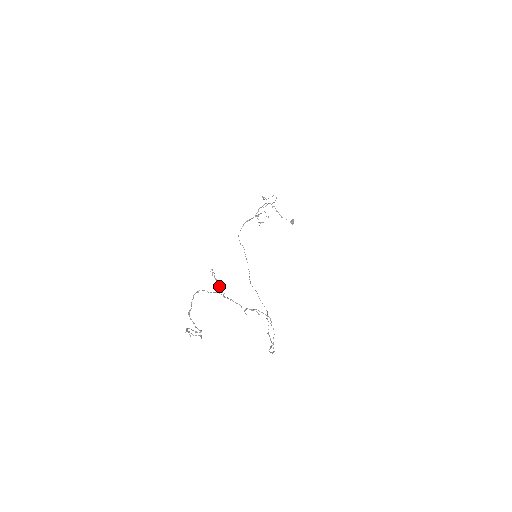
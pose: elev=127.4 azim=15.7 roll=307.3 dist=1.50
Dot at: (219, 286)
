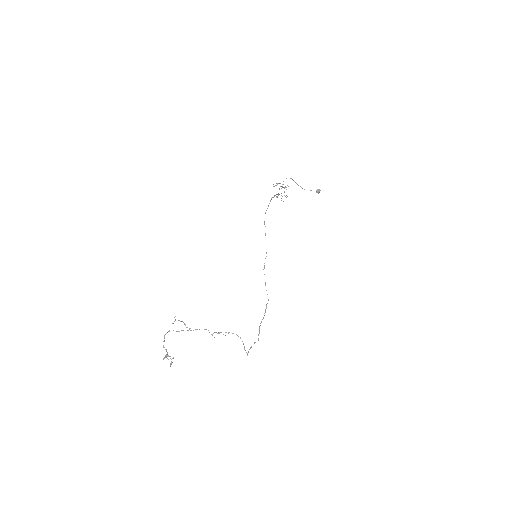
Dot at: (185, 325)
